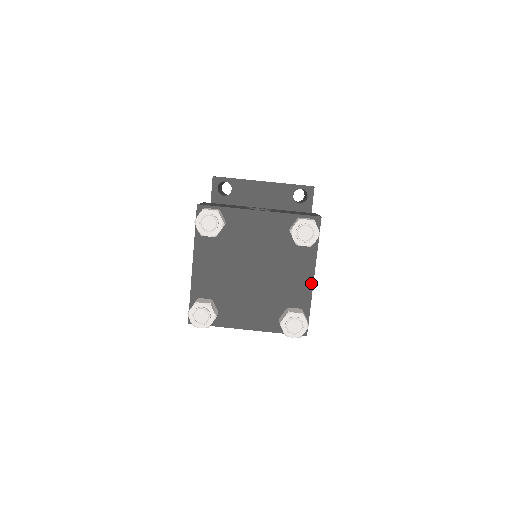
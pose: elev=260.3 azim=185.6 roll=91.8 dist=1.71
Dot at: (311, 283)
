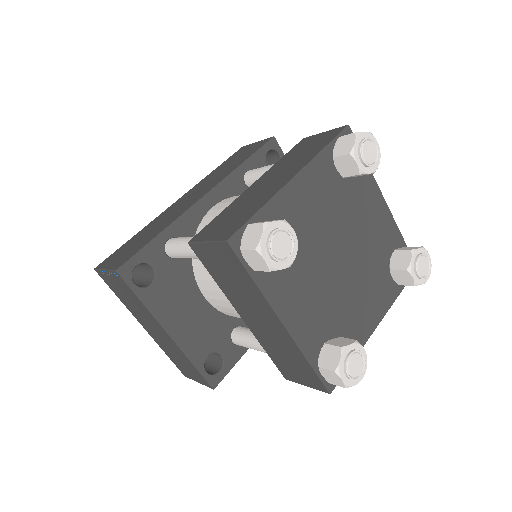
Dot at: (372, 329)
